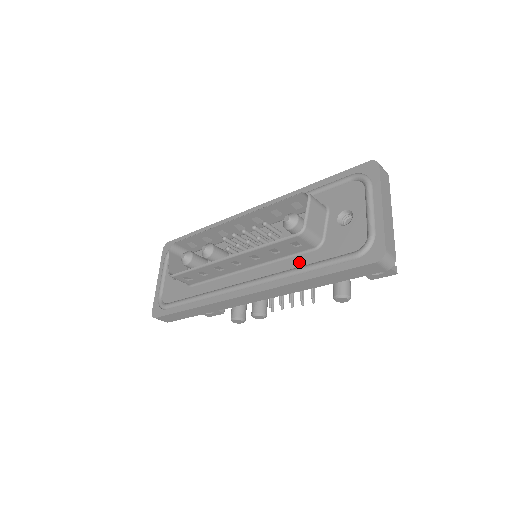
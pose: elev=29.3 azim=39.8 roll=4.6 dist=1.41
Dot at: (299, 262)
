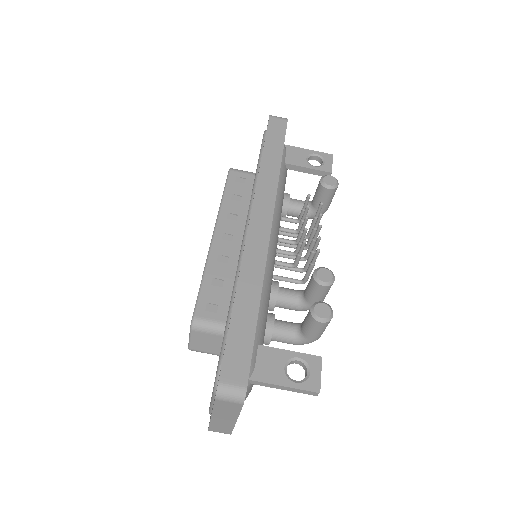
Dot at: occluded
